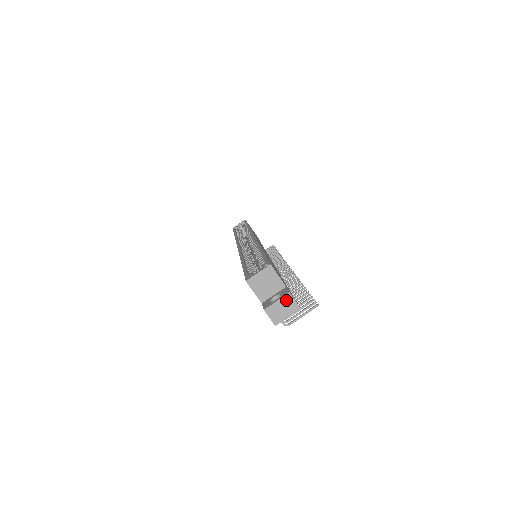
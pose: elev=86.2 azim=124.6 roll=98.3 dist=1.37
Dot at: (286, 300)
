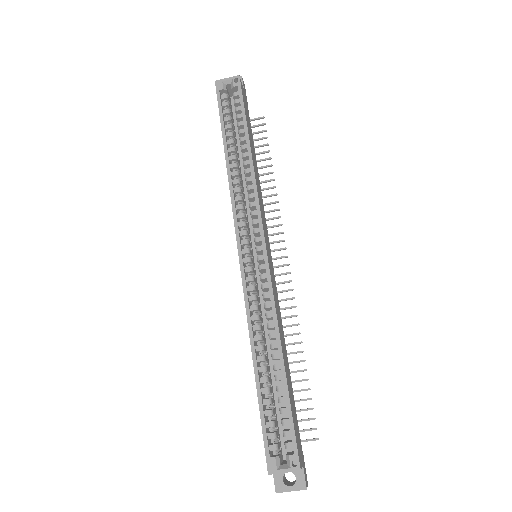
Dot at: (300, 489)
